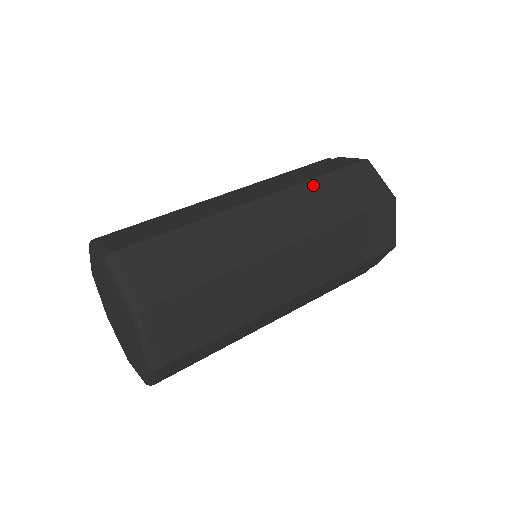
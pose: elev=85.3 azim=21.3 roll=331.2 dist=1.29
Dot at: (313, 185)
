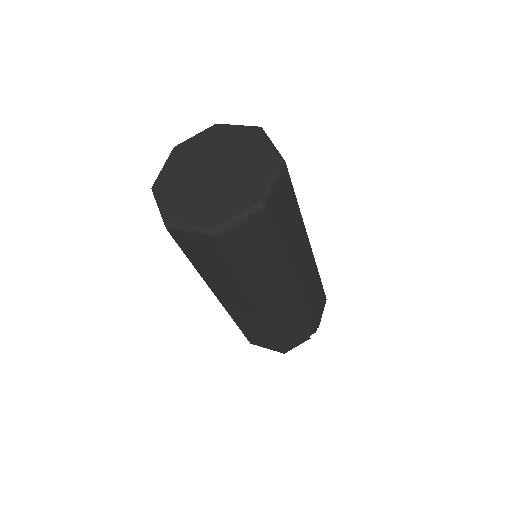
Dot at: occluded
